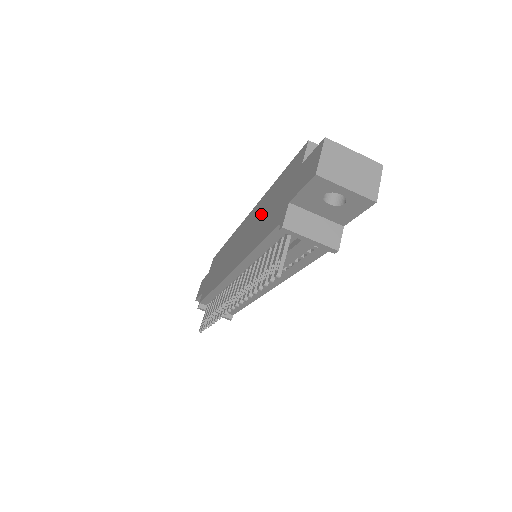
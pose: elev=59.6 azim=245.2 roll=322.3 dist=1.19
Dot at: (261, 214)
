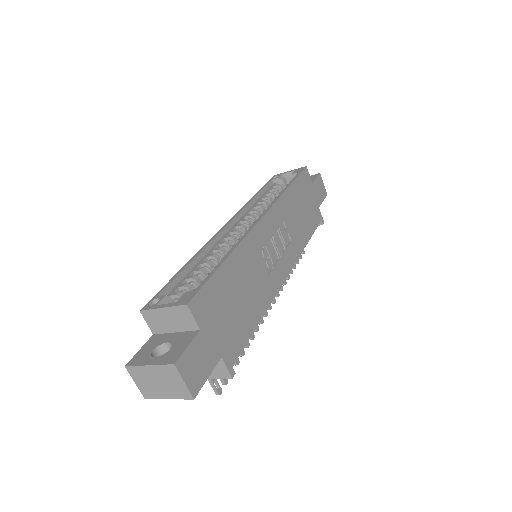
Dot at: occluded
